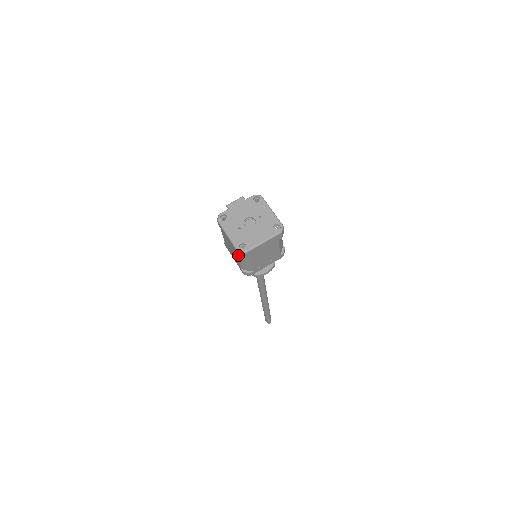
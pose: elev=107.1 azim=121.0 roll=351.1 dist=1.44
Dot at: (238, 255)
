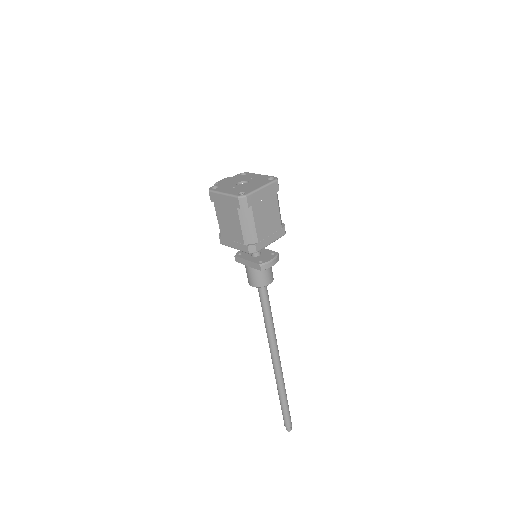
Dot at: (239, 205)
